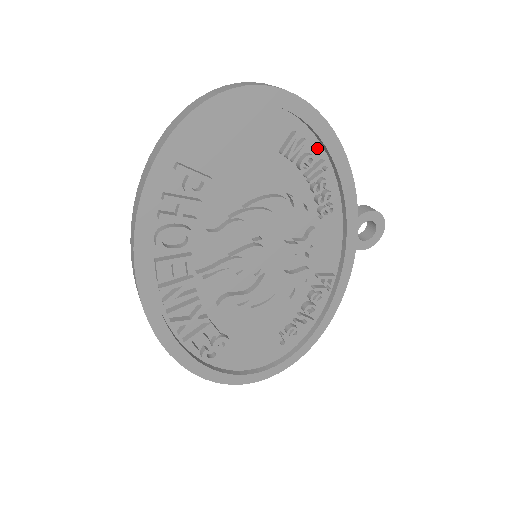
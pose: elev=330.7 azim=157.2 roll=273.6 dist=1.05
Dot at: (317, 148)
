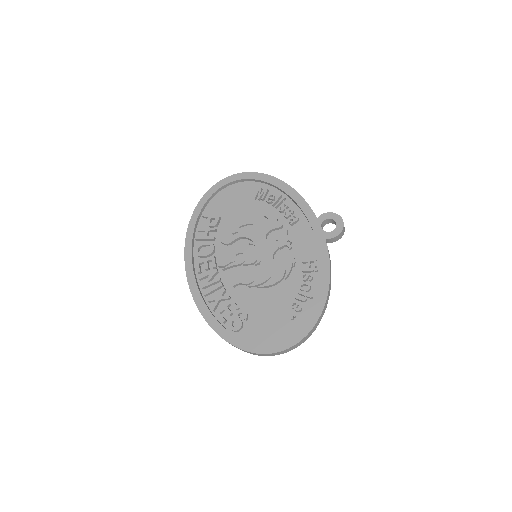
Dot at: (277, 192)
